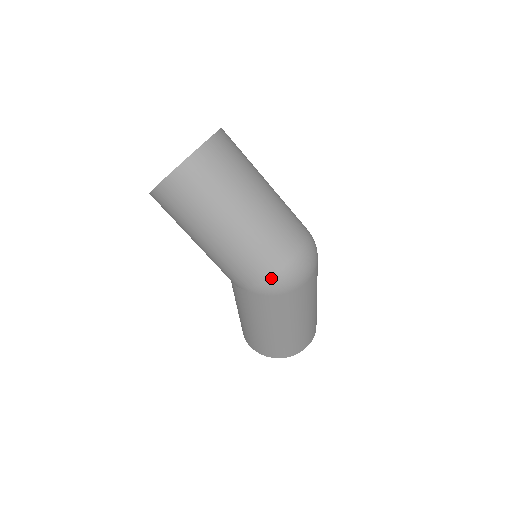
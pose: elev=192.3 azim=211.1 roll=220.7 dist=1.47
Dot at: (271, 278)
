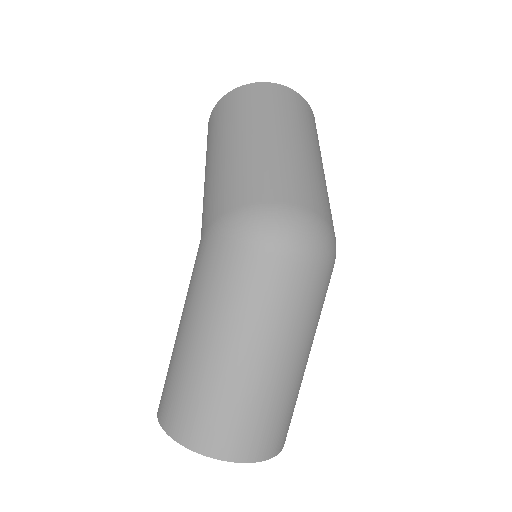
Dot at: (237, 208)
